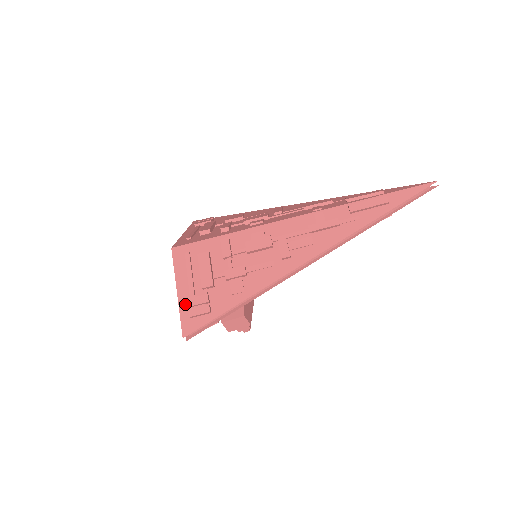
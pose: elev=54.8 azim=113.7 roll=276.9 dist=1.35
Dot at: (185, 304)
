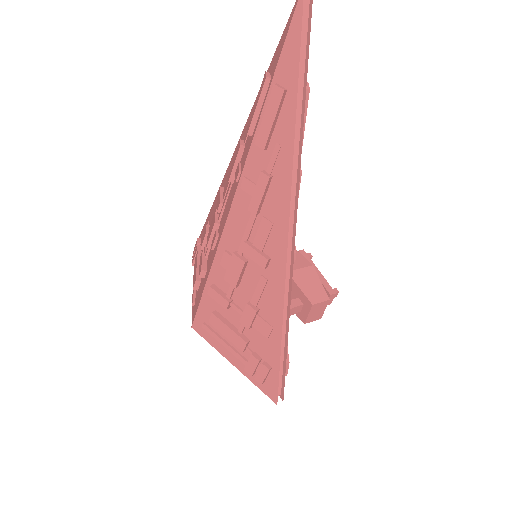
Dot at: (248, 373)
